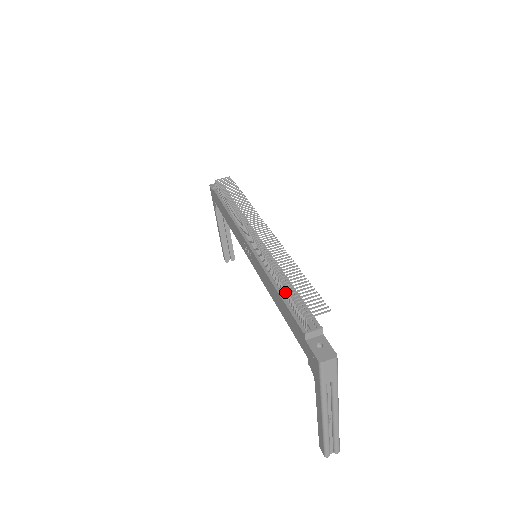
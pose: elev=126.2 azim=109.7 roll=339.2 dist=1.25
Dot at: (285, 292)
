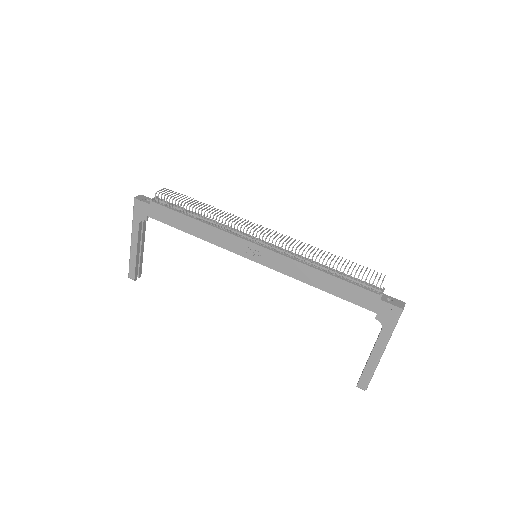
Dot at: (343, 272)
